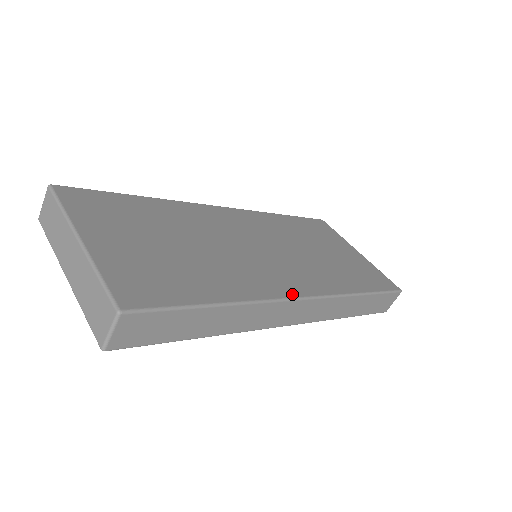
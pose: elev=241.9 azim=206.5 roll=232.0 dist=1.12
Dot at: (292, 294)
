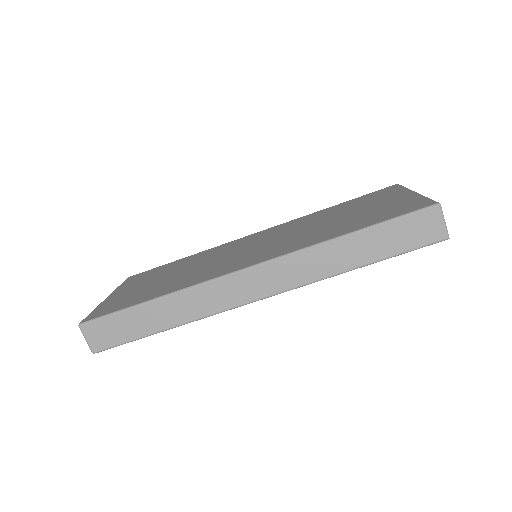
Dot at: (233, 270)
